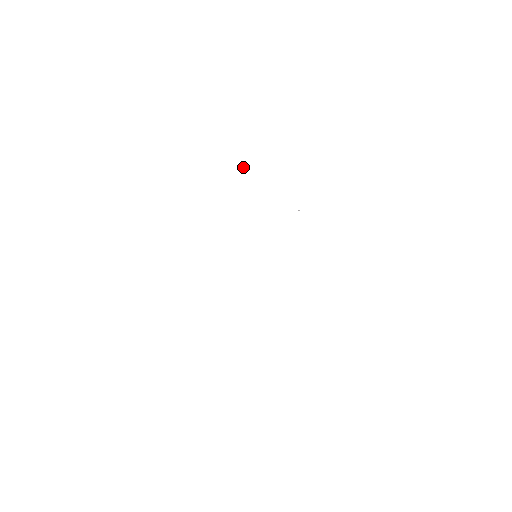
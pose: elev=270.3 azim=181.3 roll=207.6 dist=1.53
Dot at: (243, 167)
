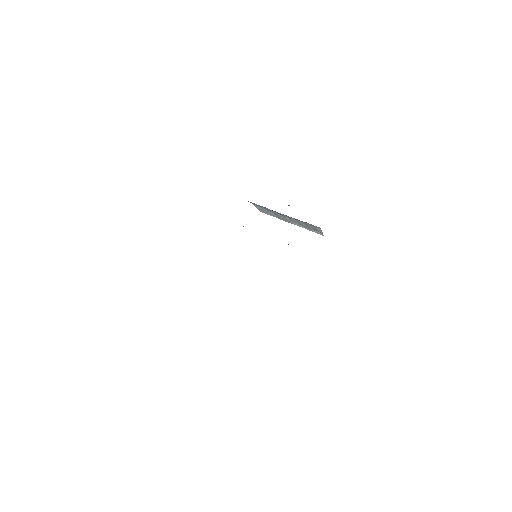
Dot at: occluded
